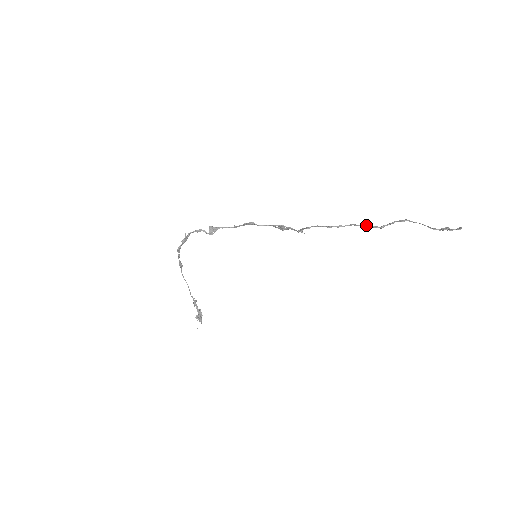
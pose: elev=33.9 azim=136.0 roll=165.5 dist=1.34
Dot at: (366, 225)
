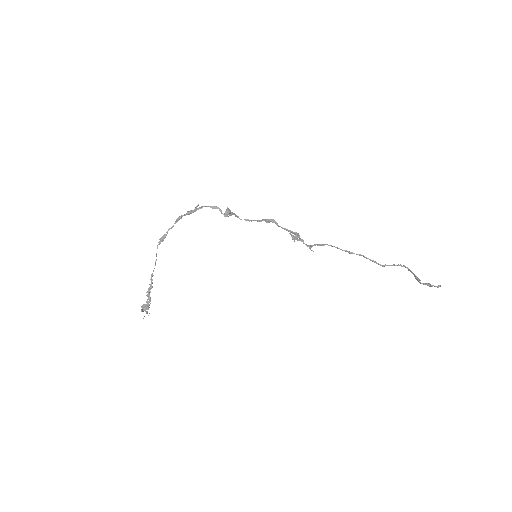
Dot at: occluded
